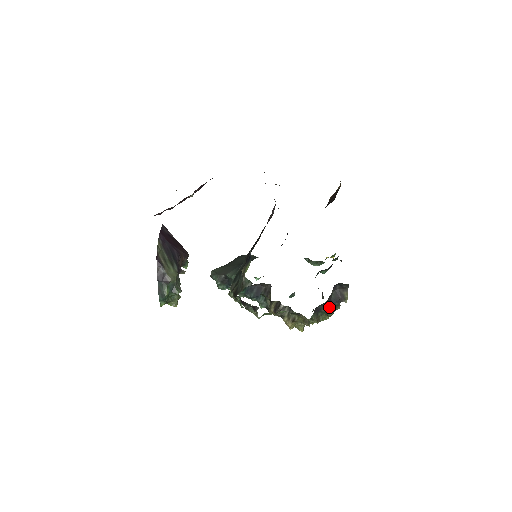
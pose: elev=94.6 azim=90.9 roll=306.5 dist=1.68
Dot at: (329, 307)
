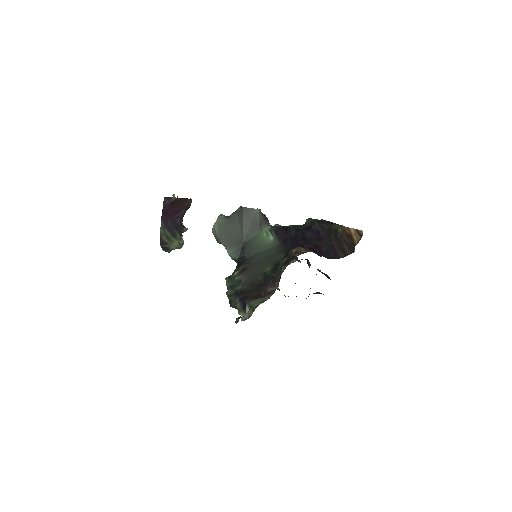
Dot at: occluded
